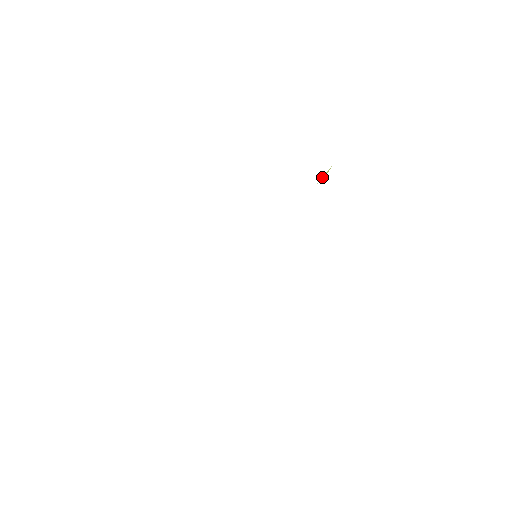
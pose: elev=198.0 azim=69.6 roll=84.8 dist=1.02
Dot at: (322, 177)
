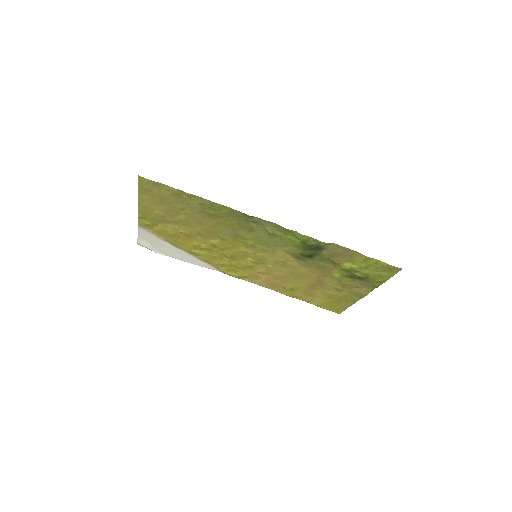
Dot at: (283, 287)
